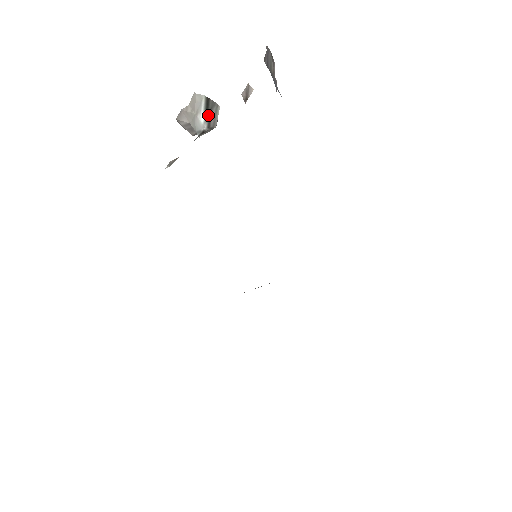
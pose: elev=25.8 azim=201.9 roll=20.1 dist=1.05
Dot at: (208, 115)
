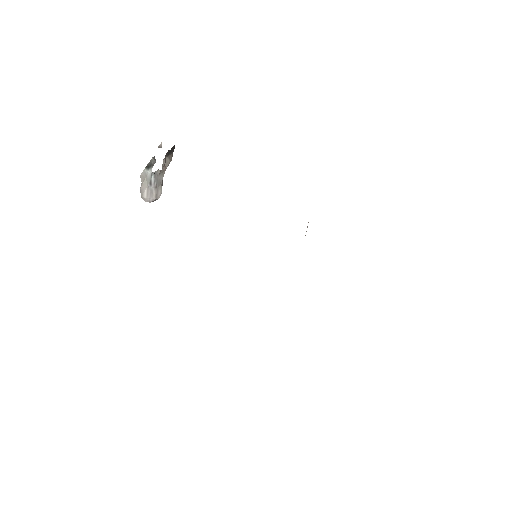
Dot at: (150, 166)
